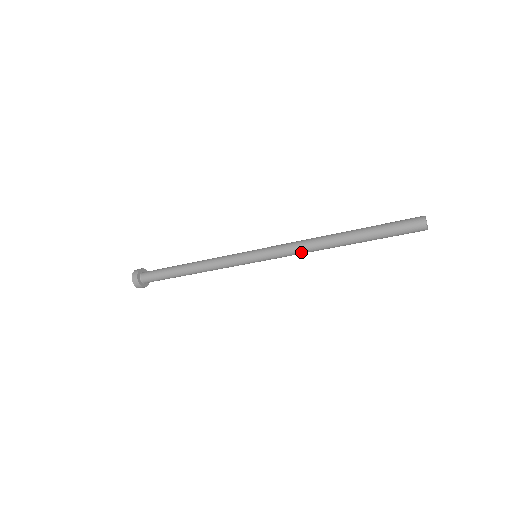
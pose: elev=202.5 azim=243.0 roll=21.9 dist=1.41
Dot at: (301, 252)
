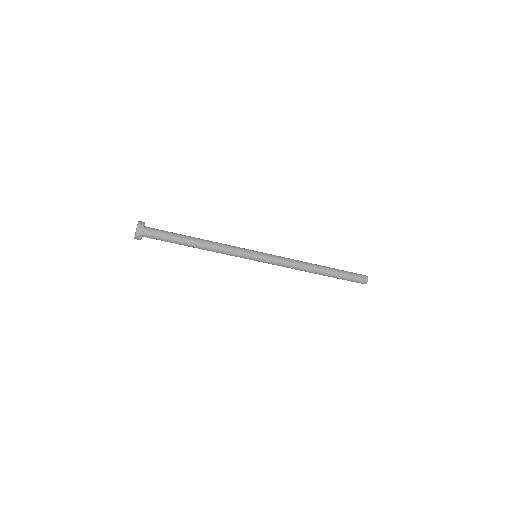
Dot at: (291, 267)
